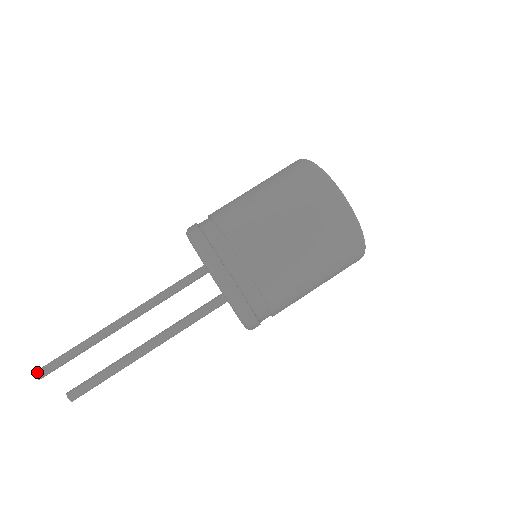
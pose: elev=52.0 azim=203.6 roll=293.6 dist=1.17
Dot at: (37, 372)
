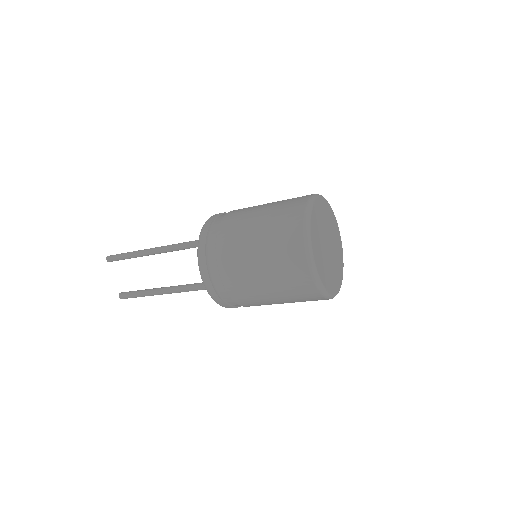
Dot at: (108, 259)
